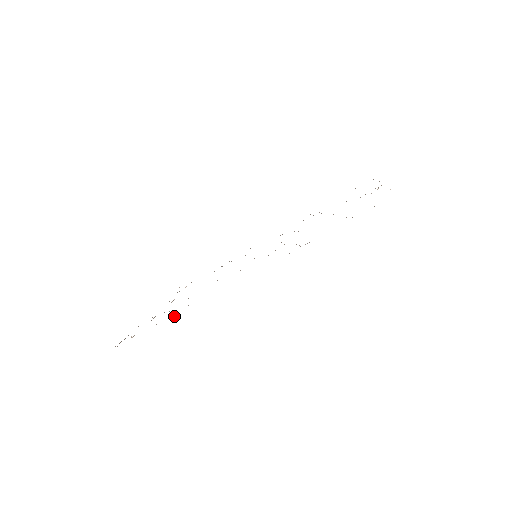
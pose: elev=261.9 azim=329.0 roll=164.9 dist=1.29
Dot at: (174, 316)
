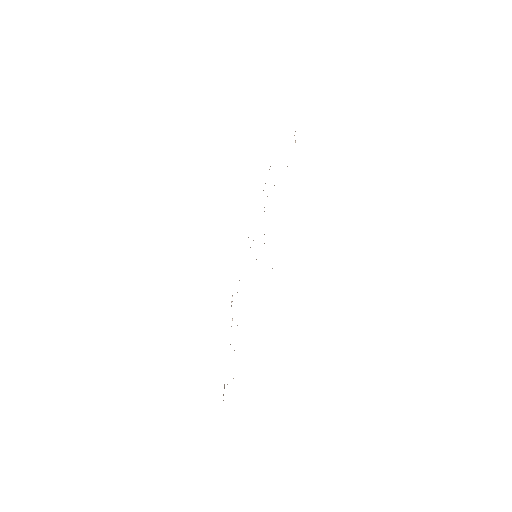
Dot at: occluded
